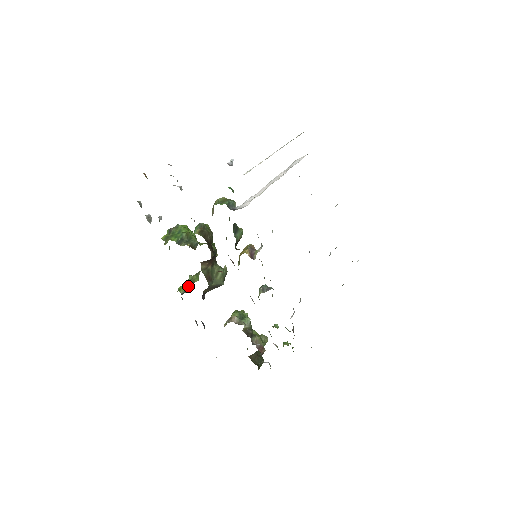
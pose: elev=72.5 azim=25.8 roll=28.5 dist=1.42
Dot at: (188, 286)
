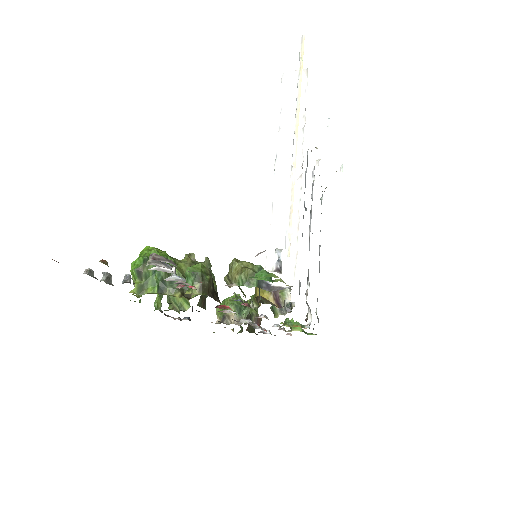
Dot at: occluded
